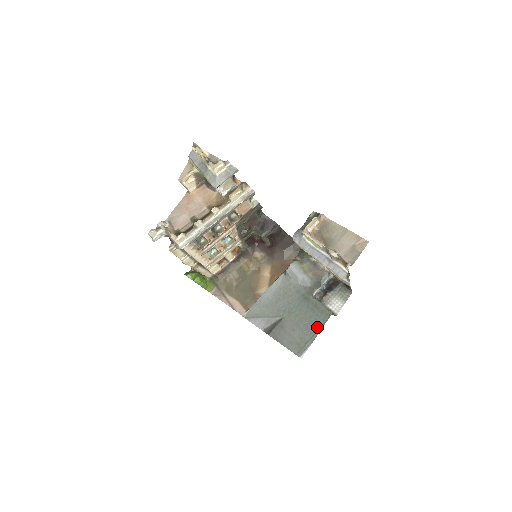
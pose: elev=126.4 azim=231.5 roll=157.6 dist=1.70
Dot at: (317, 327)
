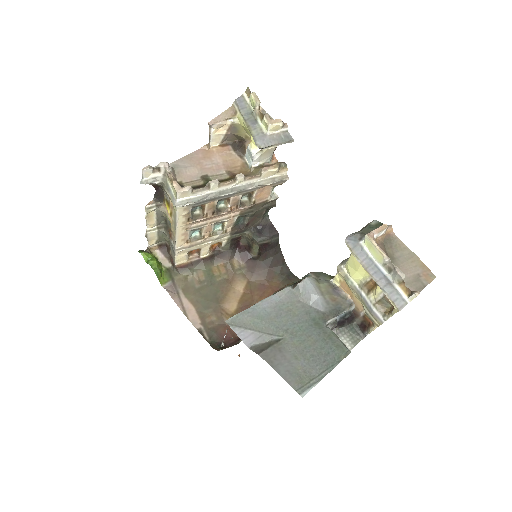
Dot at: (329, 363)
